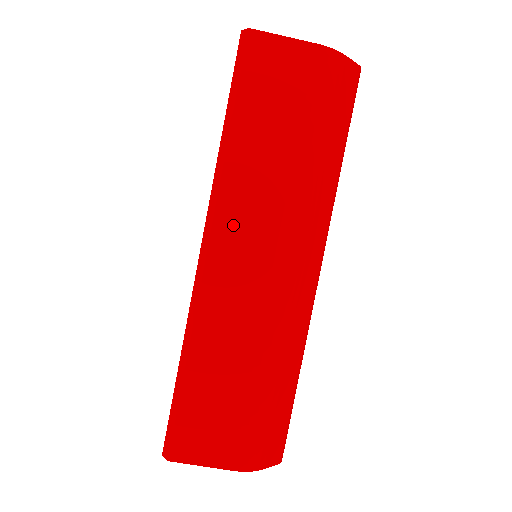
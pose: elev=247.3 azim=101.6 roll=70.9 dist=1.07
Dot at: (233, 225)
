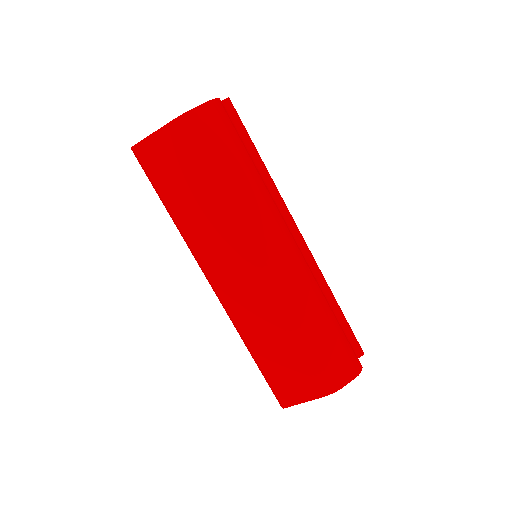
Dot at: (213, 263)
